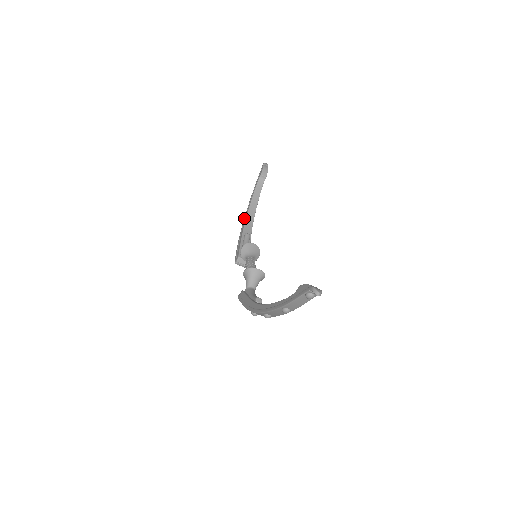
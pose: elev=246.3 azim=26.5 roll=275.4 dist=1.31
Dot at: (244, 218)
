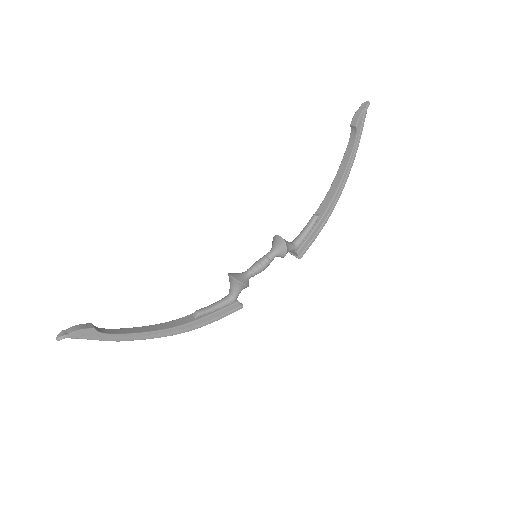
Dot at: occluded
